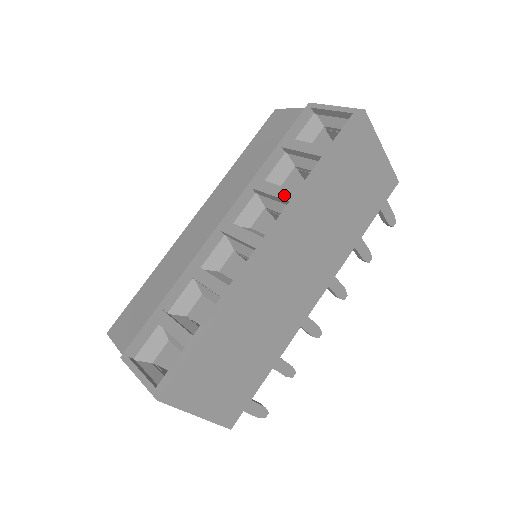
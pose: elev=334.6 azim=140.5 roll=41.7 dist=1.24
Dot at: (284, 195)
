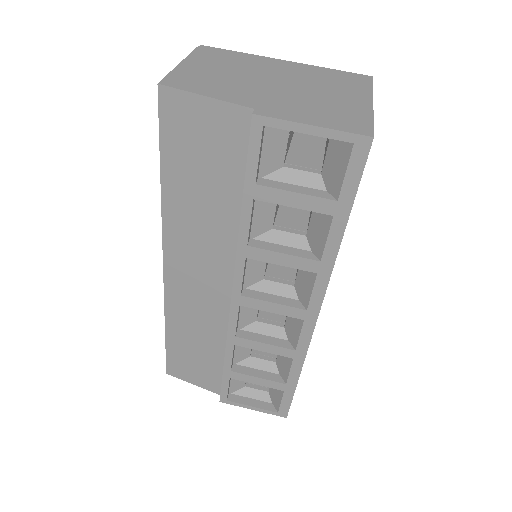
Dot at: (304, 267)
